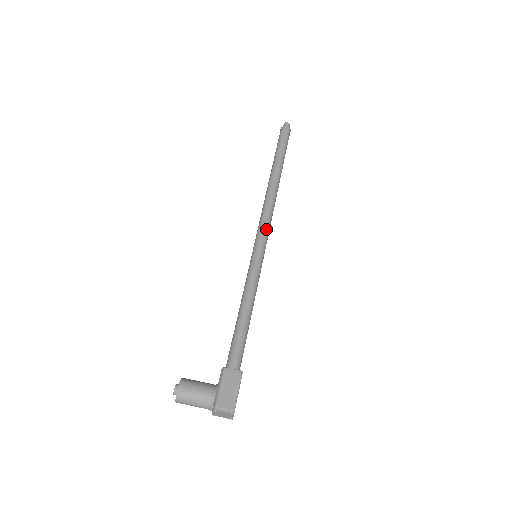
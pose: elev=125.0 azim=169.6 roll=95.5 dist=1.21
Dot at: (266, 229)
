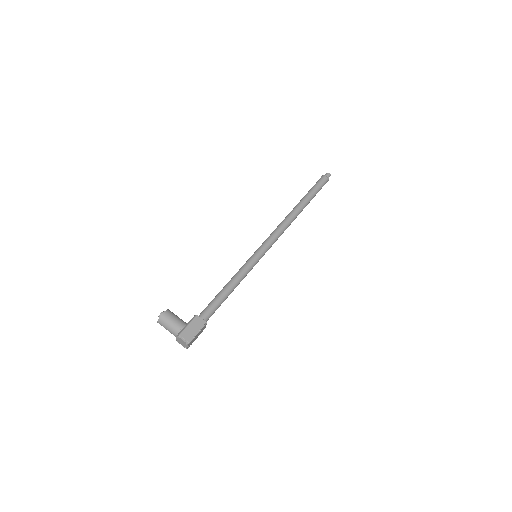
Dot at: (272, 241)
